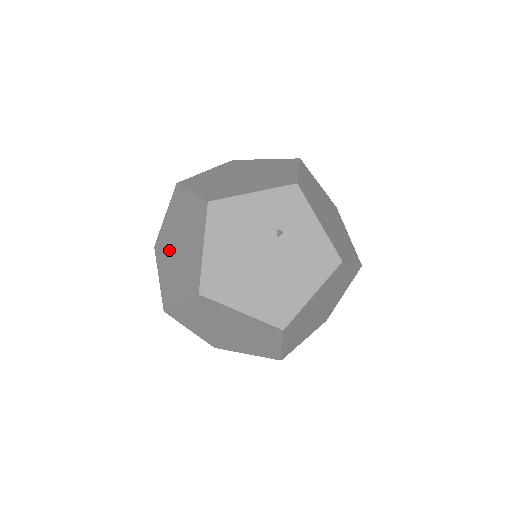
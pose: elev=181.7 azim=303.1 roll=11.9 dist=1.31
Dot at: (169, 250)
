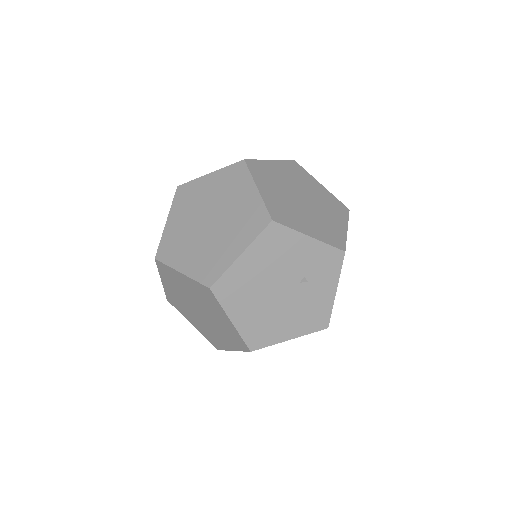
Dot at: (196, 211)
